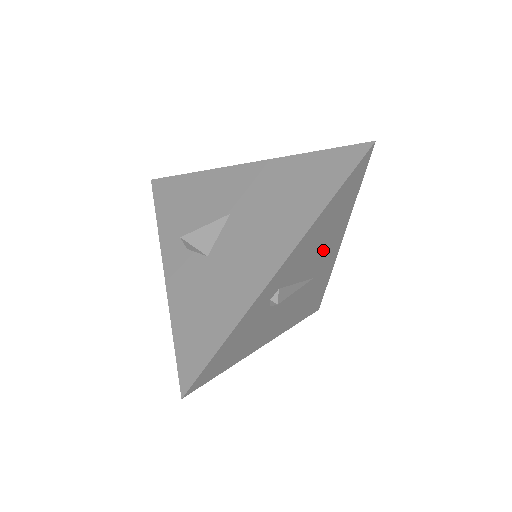
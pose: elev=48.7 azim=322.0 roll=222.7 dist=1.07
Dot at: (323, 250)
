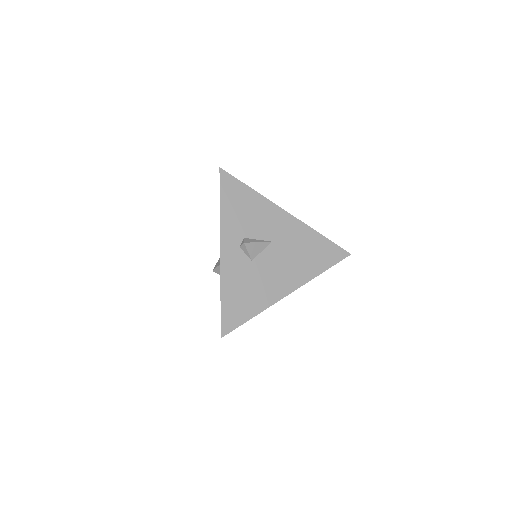
Dot at: occluded
